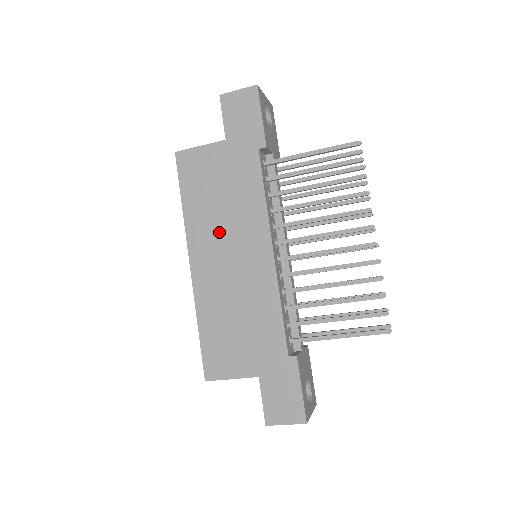
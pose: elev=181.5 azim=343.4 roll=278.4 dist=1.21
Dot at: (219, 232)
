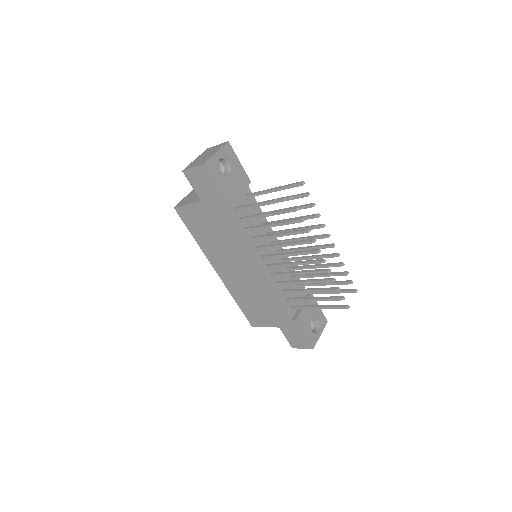
Dot at: (224, 256)
